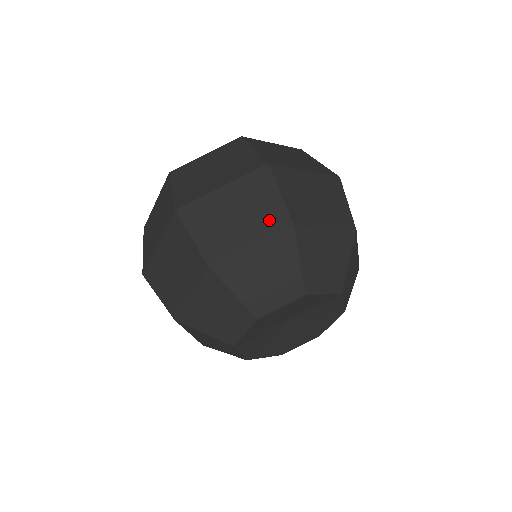
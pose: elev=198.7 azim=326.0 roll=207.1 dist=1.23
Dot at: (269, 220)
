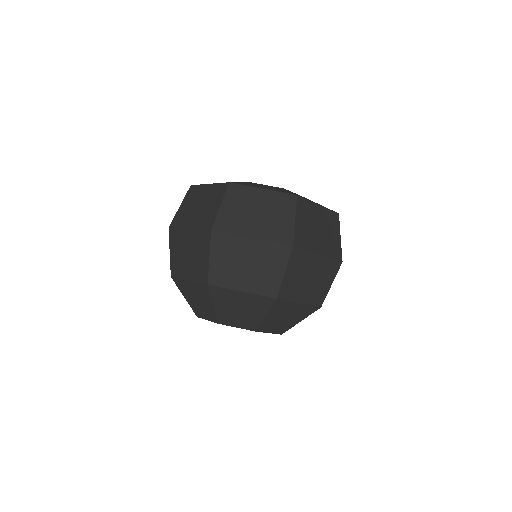
Dot at: (199, 271)
